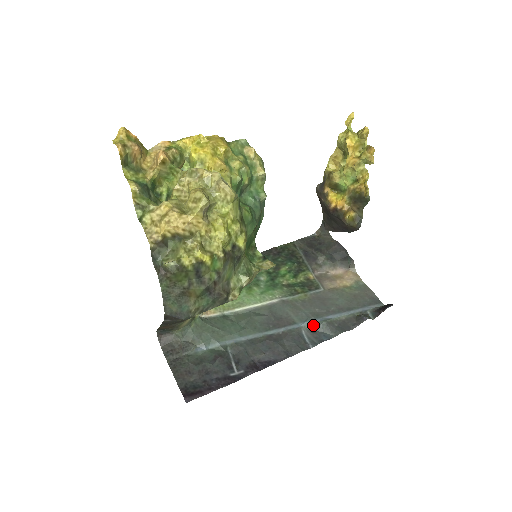
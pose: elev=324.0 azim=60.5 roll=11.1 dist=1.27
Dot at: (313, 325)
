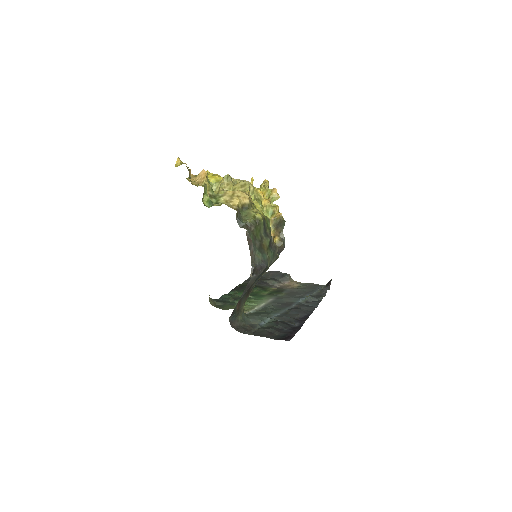
Dot at: (305, 300)
